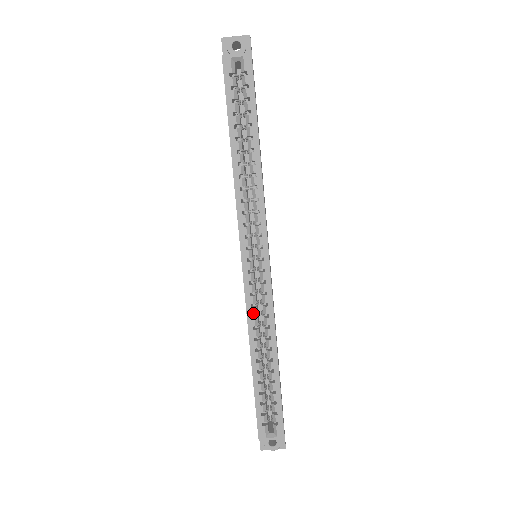
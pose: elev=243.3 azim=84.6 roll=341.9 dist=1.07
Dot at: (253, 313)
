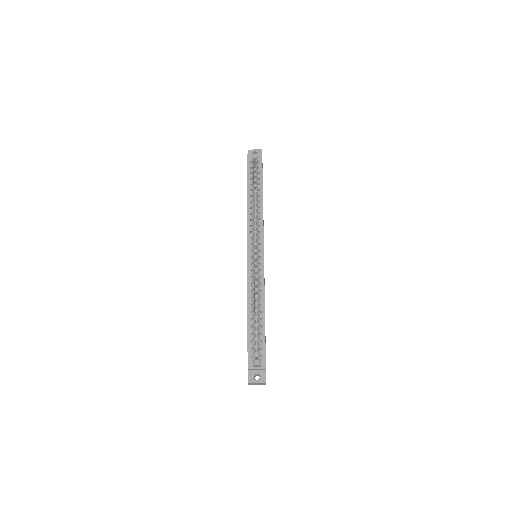
Dot at: (251, 282)
